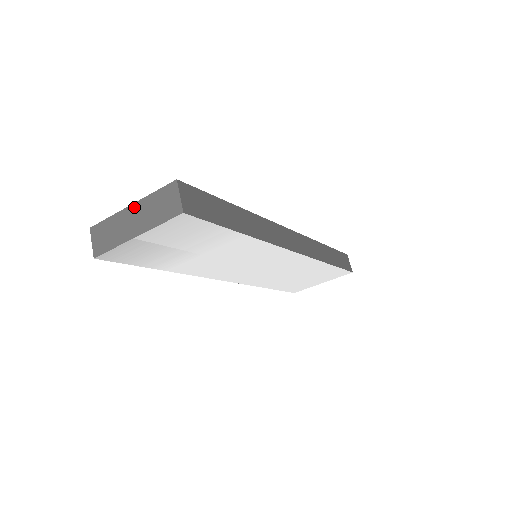
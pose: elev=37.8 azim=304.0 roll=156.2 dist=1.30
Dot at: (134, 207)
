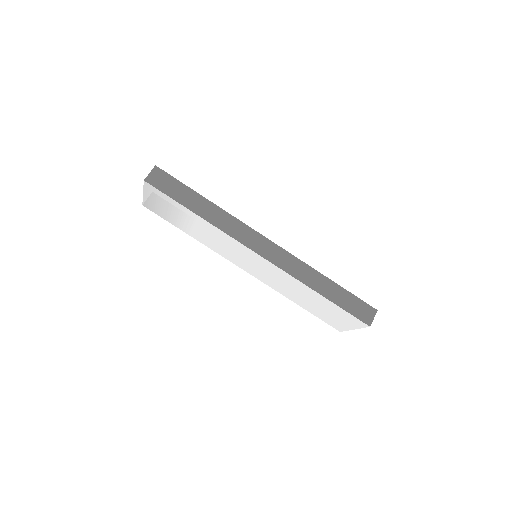
Dot at: occluded
